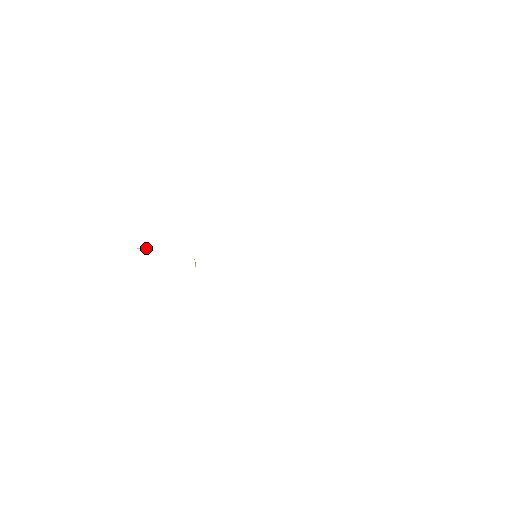
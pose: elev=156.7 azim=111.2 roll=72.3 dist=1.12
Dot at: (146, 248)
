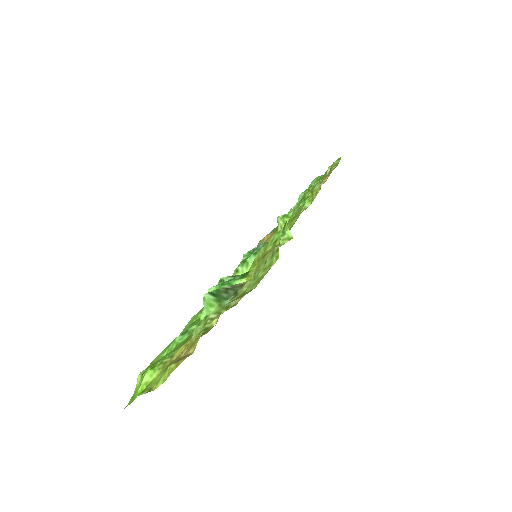
Dot at: occluded
